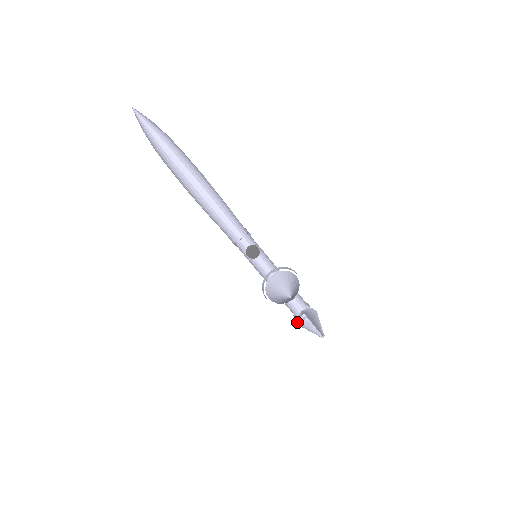
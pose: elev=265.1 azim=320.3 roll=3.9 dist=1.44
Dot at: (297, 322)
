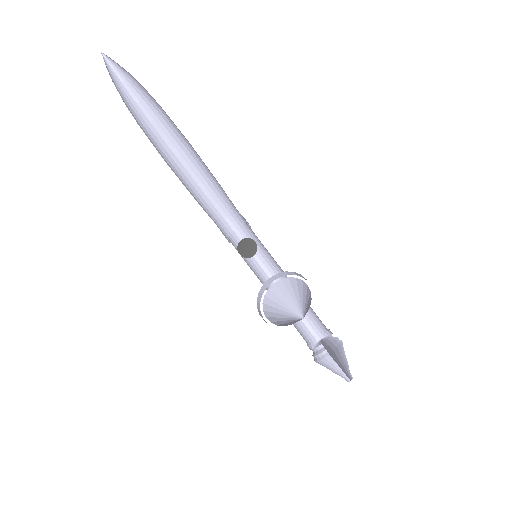
Dot at: (312, 355)
